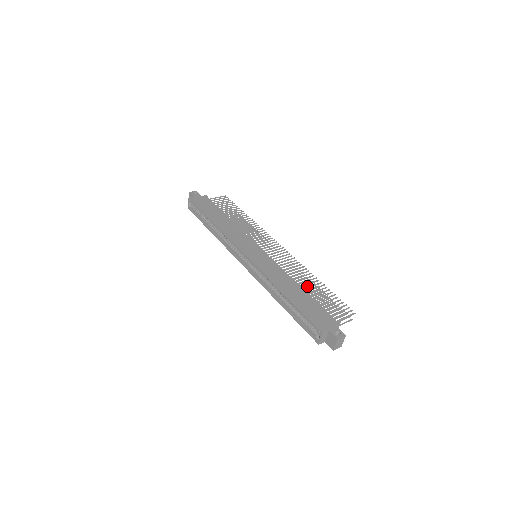
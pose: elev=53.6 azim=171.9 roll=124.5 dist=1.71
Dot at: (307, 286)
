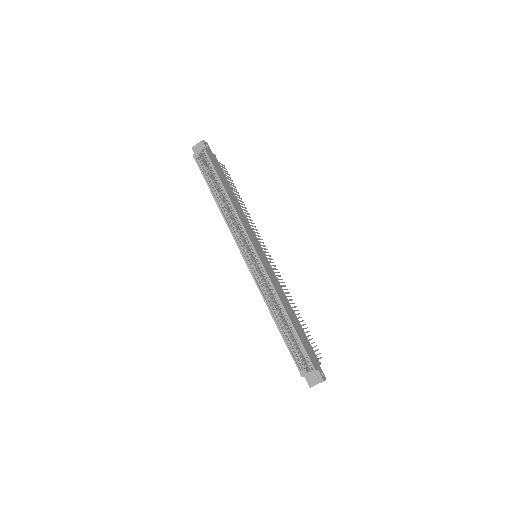
Dot at: occluded
